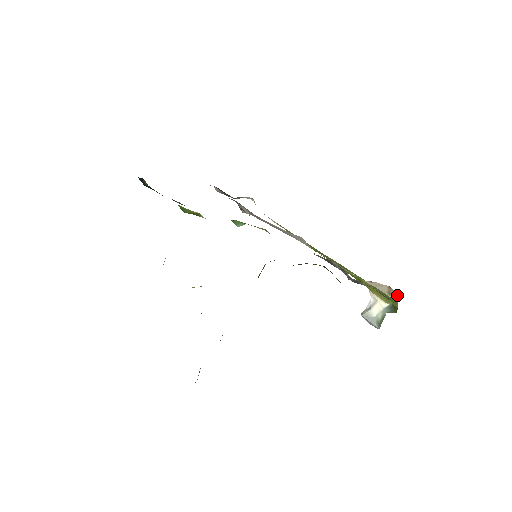
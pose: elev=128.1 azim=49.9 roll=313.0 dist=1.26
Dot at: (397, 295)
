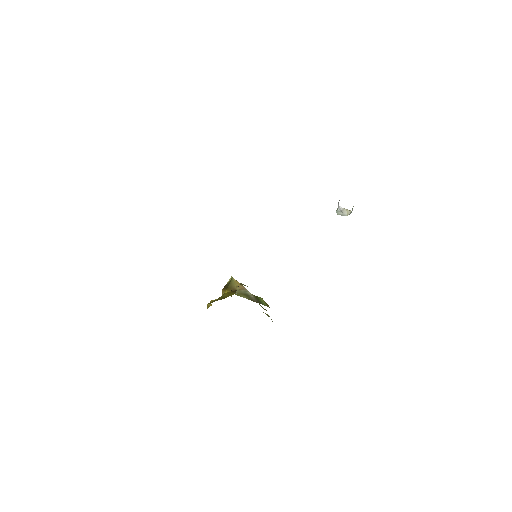
Dot at: occluded
